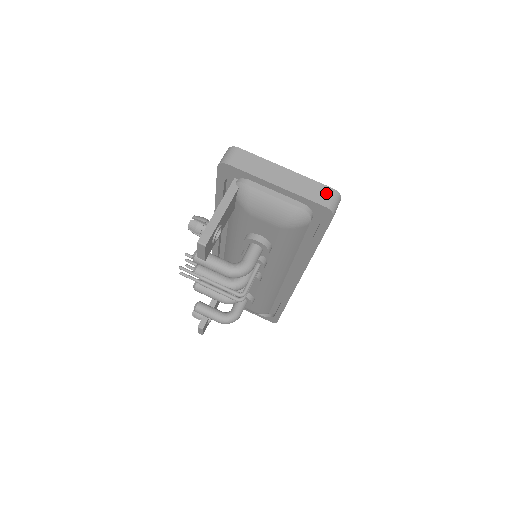
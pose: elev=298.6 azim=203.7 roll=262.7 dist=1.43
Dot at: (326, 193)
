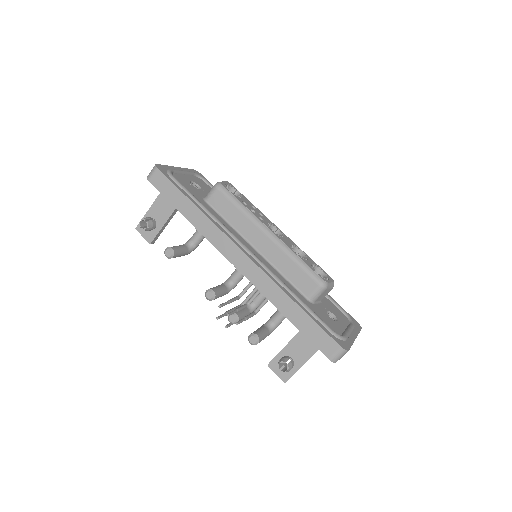
Dot at: occluded
